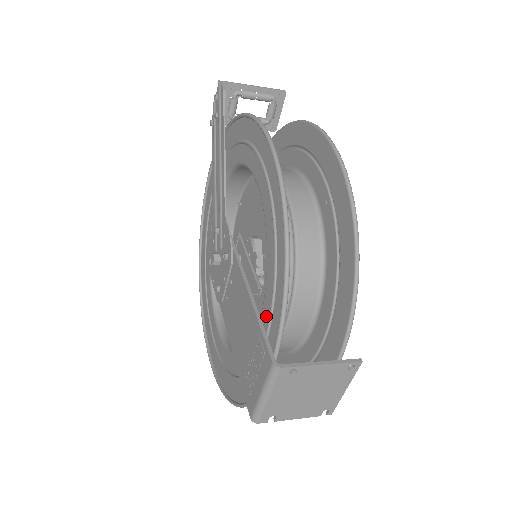
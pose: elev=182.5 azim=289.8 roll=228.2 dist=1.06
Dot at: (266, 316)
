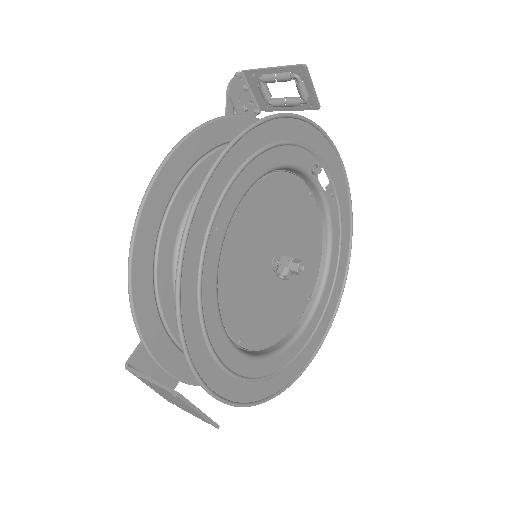
Dot at: (173, 322)
